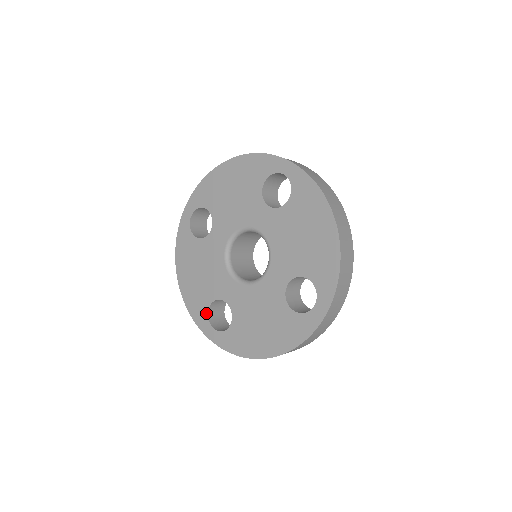
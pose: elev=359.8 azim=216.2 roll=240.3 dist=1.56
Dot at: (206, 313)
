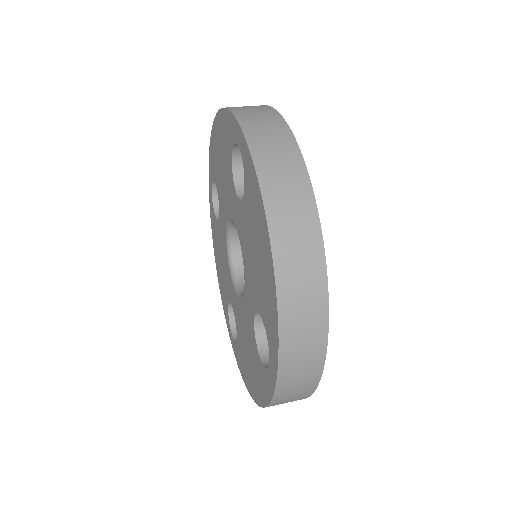
Dot at: (227, 313)
